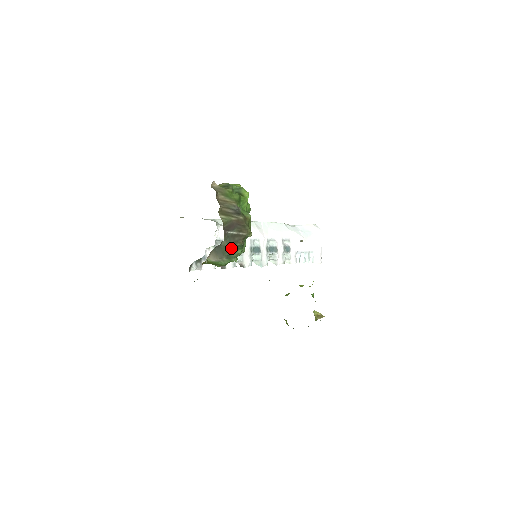
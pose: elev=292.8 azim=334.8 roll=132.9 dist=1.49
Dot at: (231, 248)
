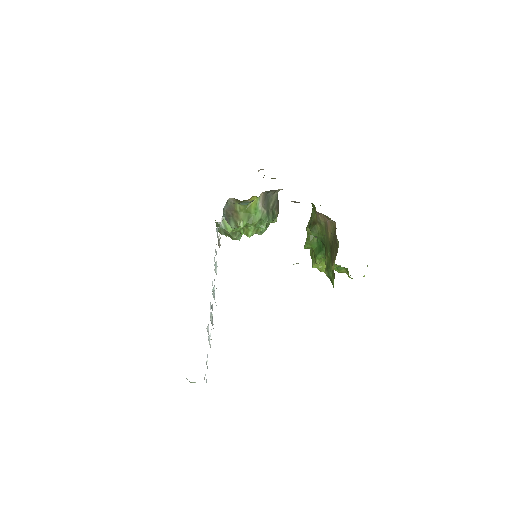
Dot at: (272, 208)
